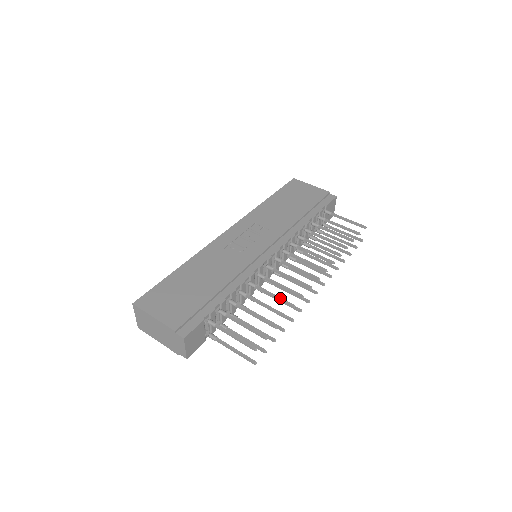
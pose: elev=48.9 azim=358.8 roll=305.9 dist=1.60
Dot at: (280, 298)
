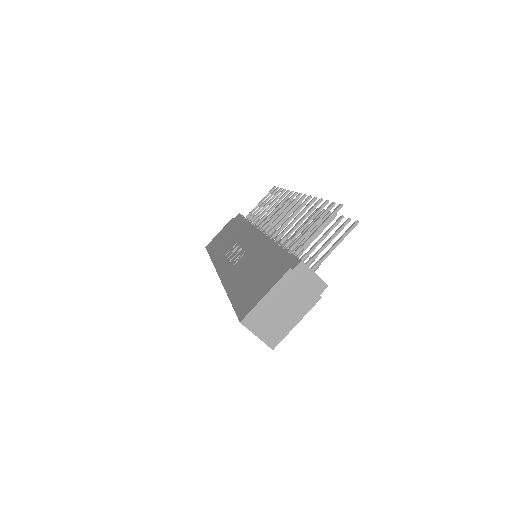
Dot at: (302, 210)
